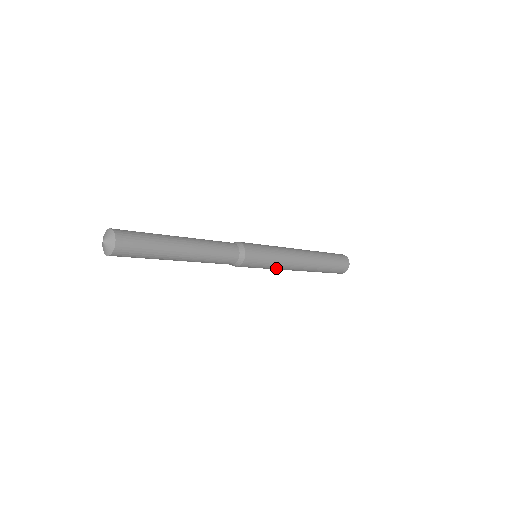
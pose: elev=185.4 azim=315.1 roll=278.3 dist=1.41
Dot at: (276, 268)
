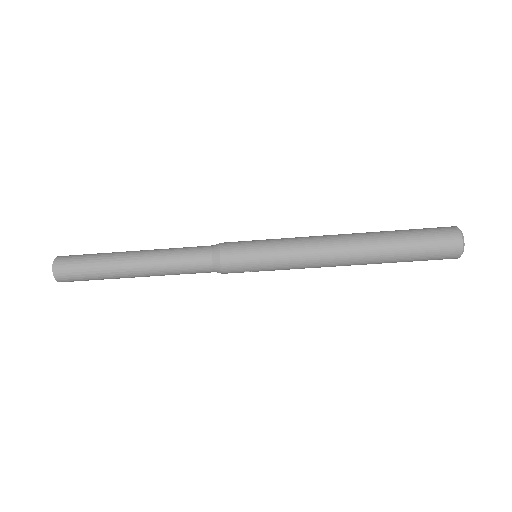
Dot at: (290, 250)
